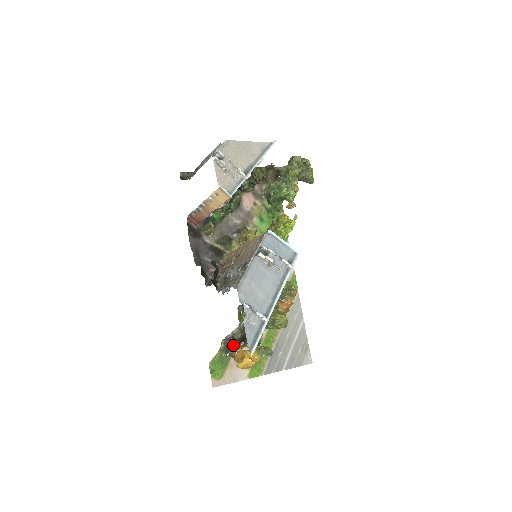
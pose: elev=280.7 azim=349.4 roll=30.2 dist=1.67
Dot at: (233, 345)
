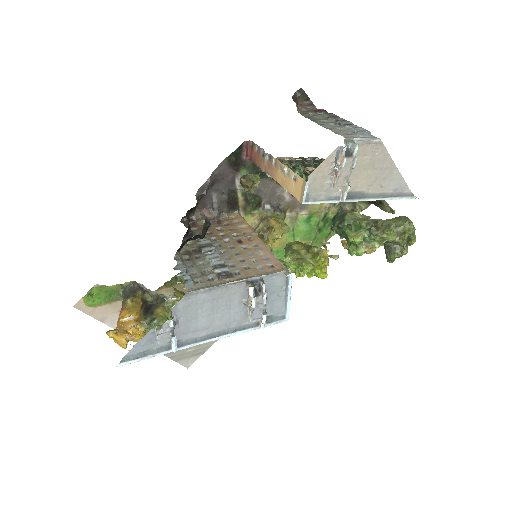
Dot at: (136, 298)
